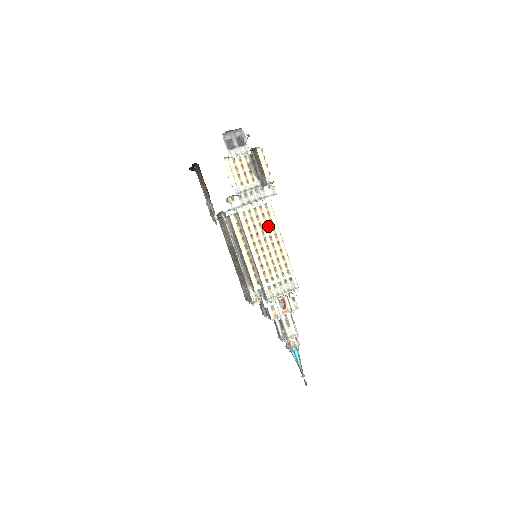
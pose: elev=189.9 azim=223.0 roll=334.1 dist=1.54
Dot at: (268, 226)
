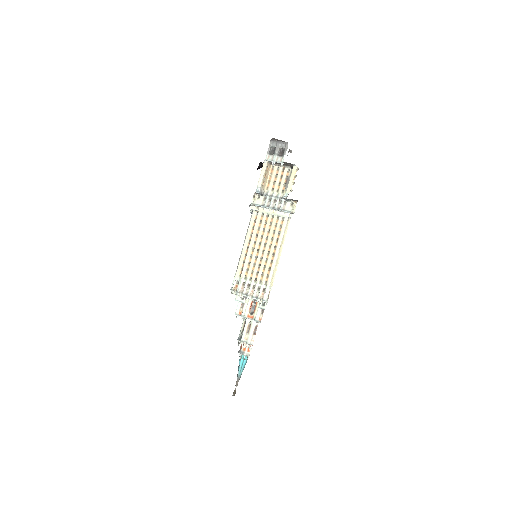
Dot at: (274, 236)
